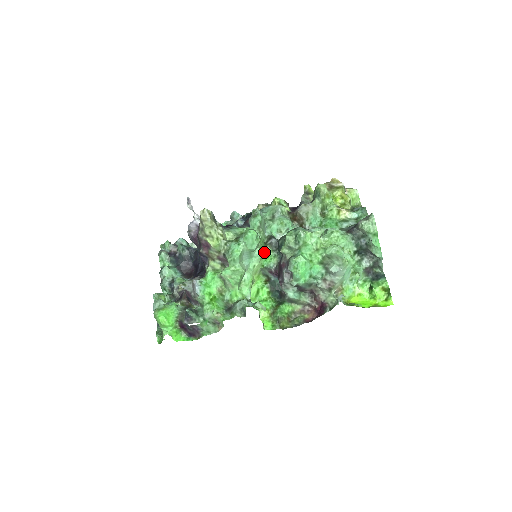
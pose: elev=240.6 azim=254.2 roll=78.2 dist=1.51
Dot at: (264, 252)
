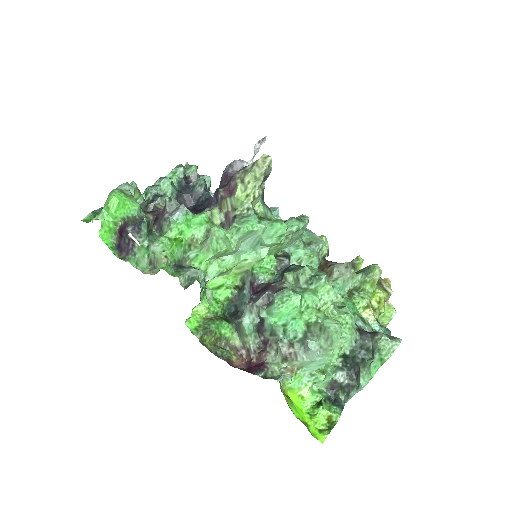
Dot at: (268, 259)
